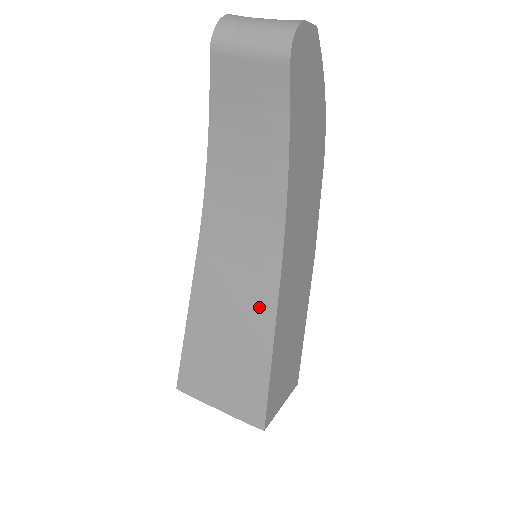
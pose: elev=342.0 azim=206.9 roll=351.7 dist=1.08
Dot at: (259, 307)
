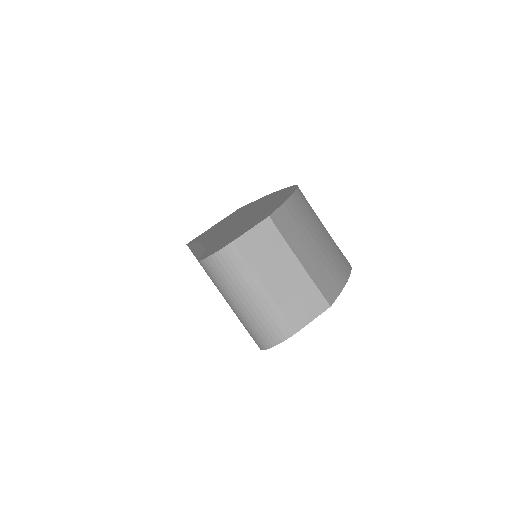
Dot at: occluded
